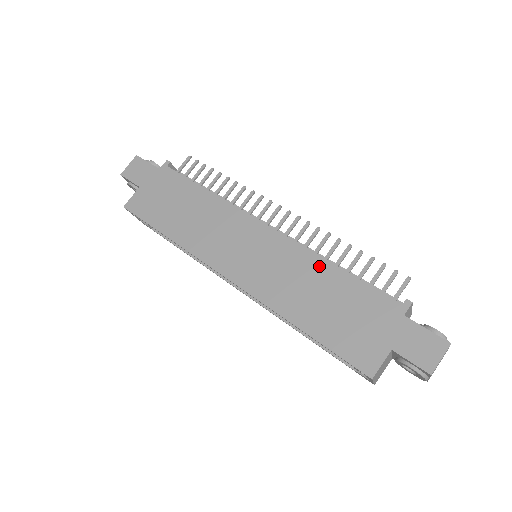
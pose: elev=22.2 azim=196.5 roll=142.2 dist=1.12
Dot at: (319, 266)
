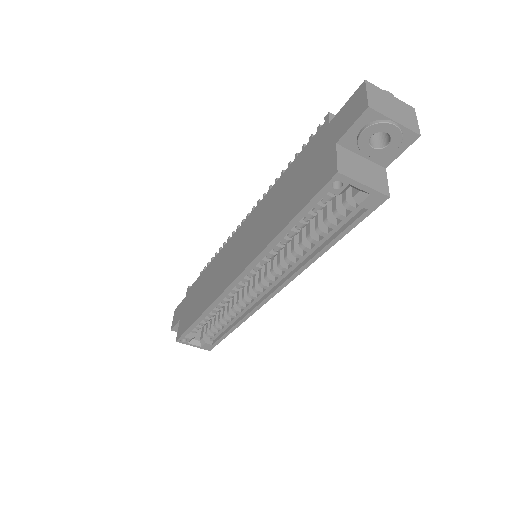
Dot at: (273, 192)
